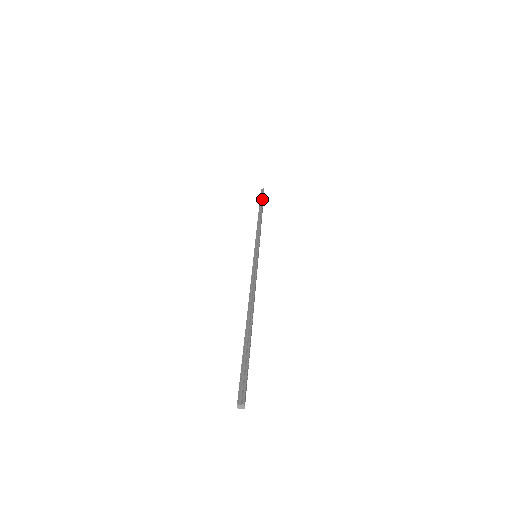
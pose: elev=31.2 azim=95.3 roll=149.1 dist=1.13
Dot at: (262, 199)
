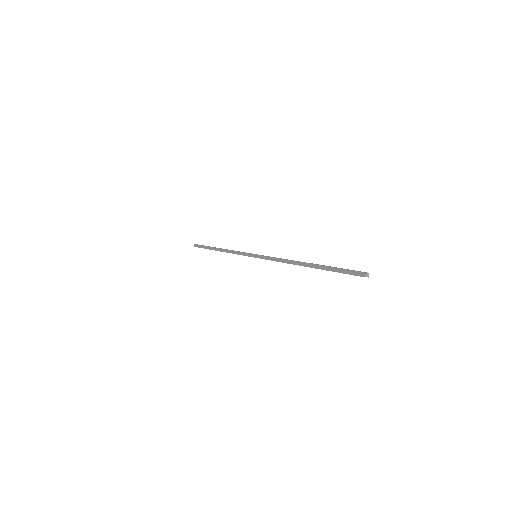
Dot at: occluded
